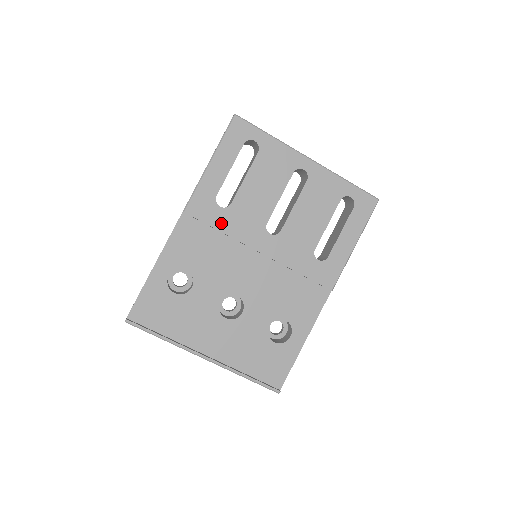
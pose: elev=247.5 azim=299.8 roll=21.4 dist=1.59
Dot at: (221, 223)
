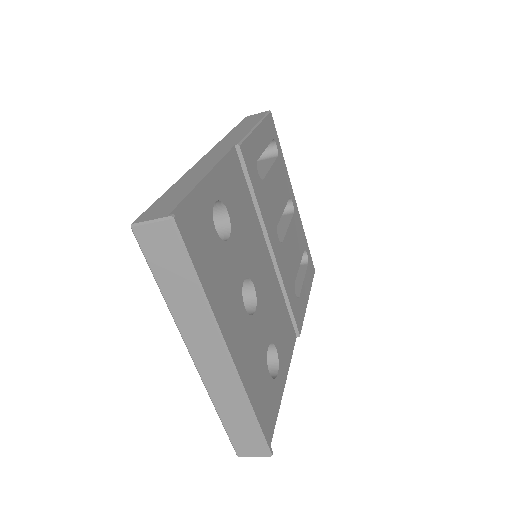
Dot at: (257, 190)
